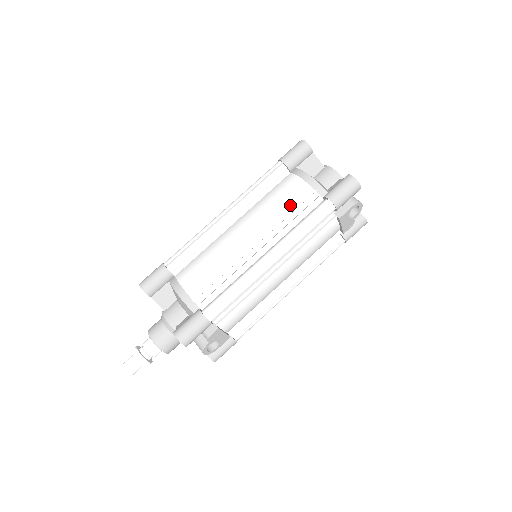
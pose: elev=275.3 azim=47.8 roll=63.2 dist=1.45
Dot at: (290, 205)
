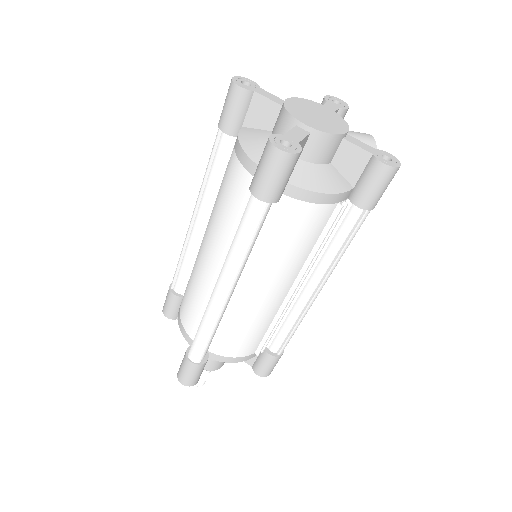
Dot at: (313, 238)
